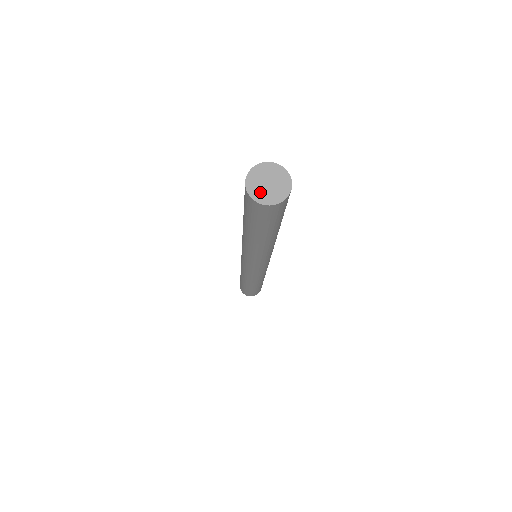
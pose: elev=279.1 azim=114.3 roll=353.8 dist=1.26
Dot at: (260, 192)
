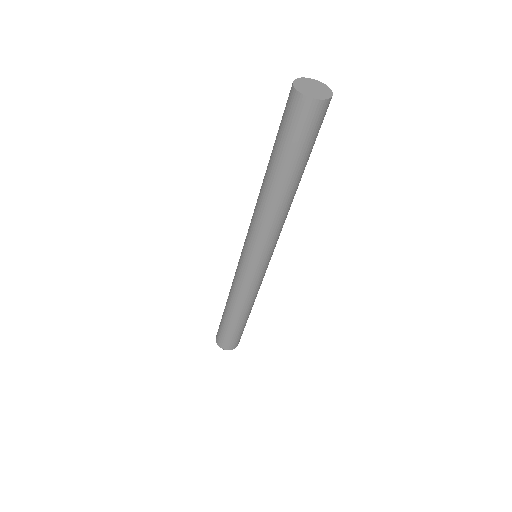
Dot at: (308, 92)
